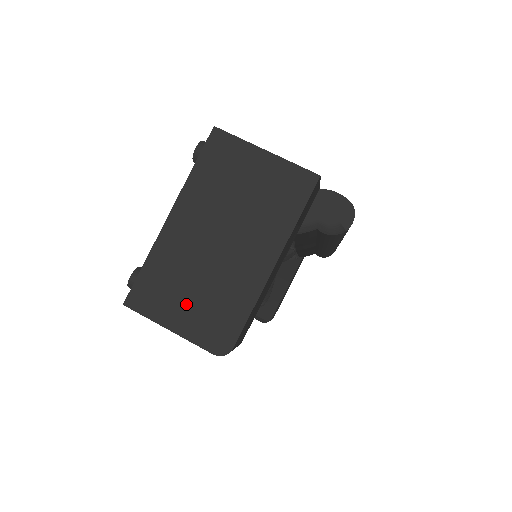
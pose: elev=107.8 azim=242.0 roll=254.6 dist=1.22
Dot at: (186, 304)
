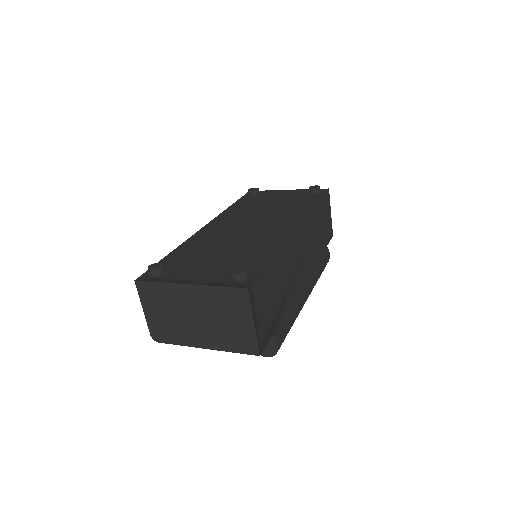
Dot at: (158, 313)
